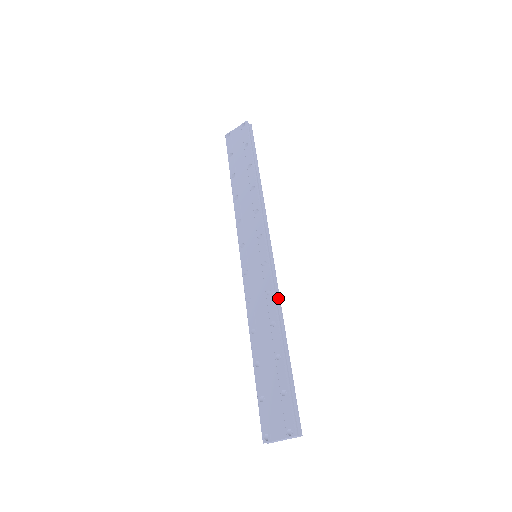
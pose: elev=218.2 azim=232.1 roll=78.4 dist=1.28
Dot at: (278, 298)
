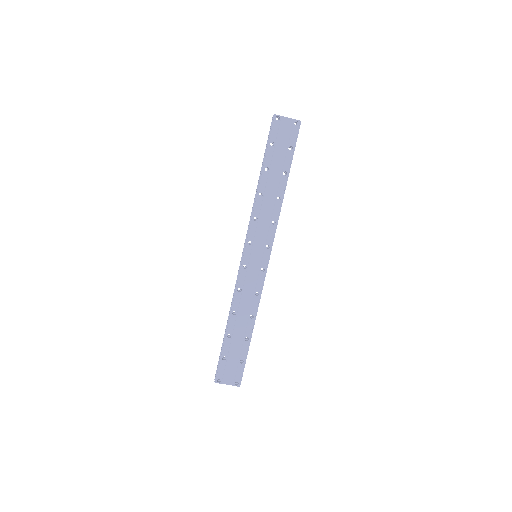
Dot at: (259, 297)
